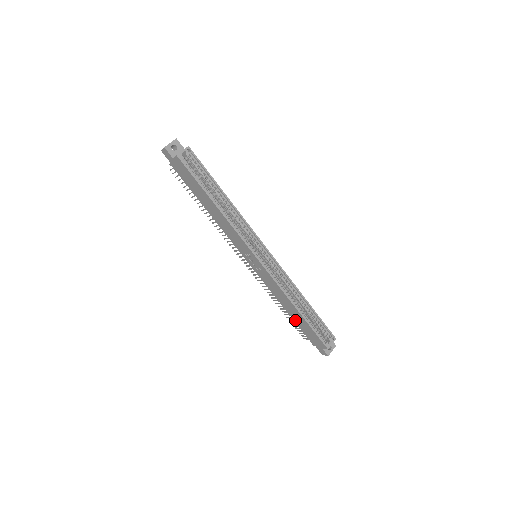
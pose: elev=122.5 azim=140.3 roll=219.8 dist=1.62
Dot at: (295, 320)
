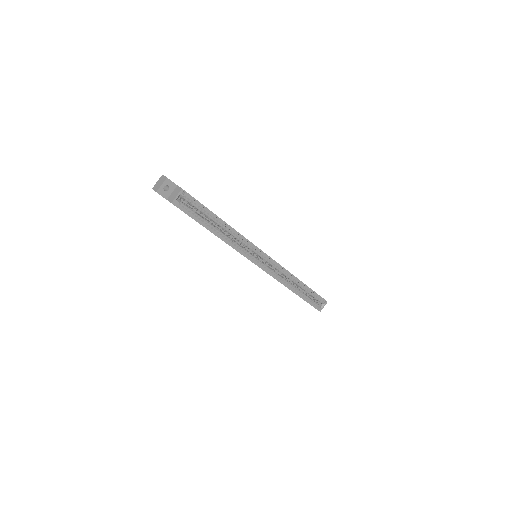
Dot at: occluded
